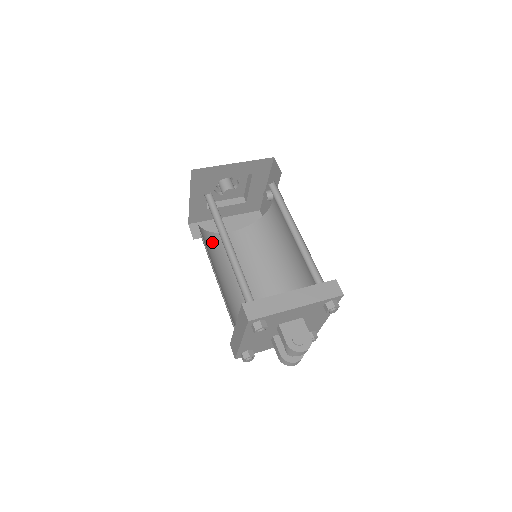
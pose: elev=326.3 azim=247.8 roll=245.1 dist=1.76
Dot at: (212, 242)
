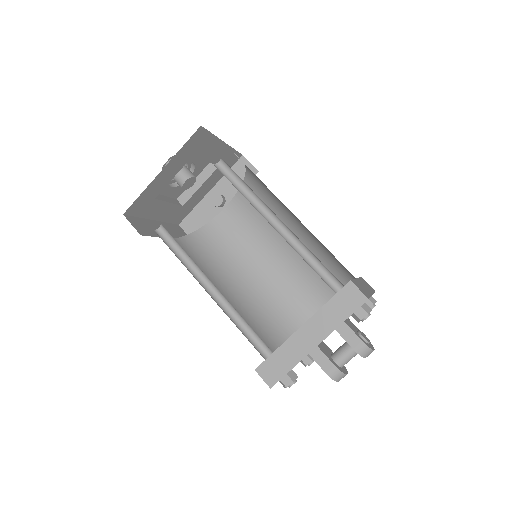
Dot at: (173, 240)
